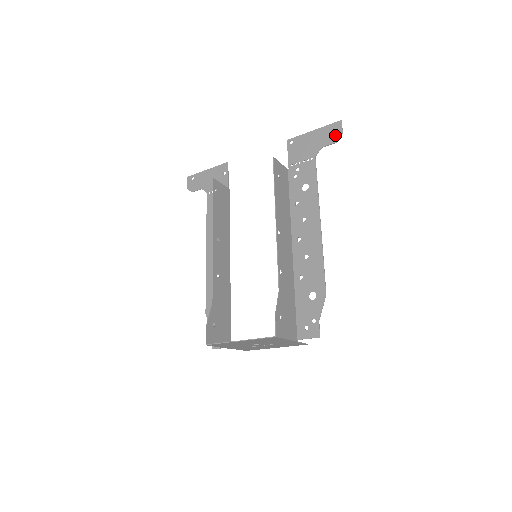
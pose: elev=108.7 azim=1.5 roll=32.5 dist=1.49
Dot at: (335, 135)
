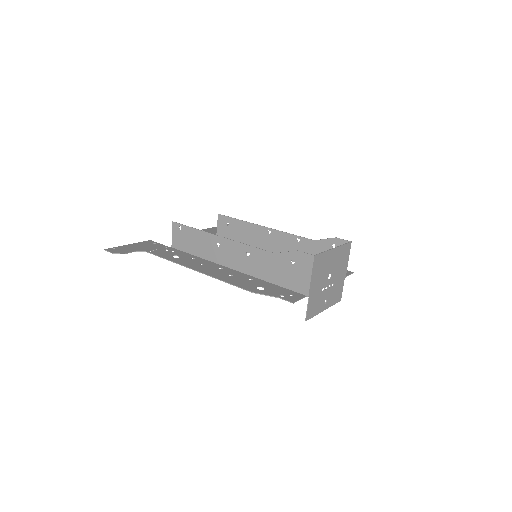
Dot at: occluded
